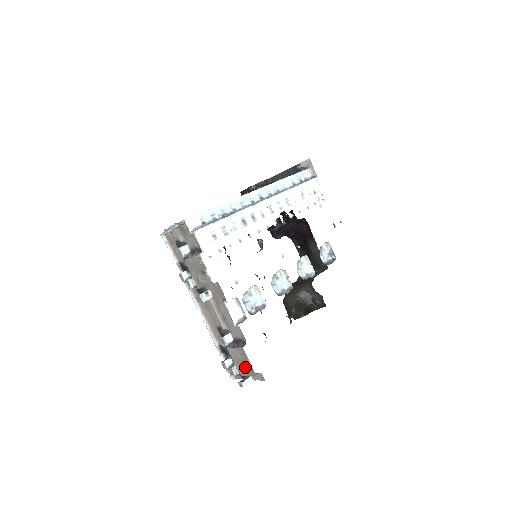
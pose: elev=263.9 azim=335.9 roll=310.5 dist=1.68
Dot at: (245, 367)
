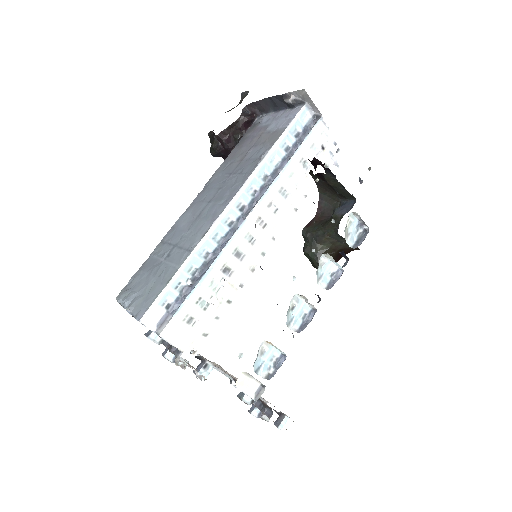
Dot at: occluded
